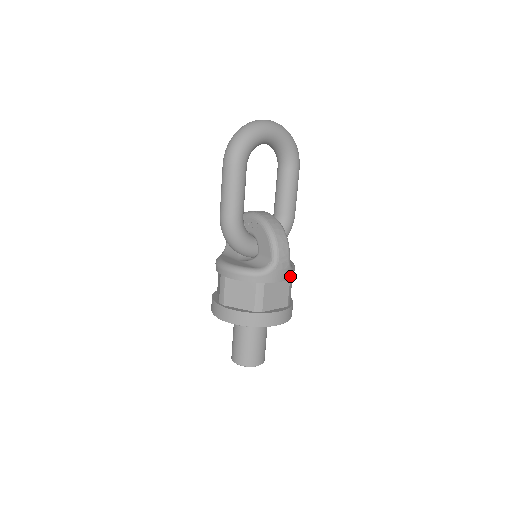
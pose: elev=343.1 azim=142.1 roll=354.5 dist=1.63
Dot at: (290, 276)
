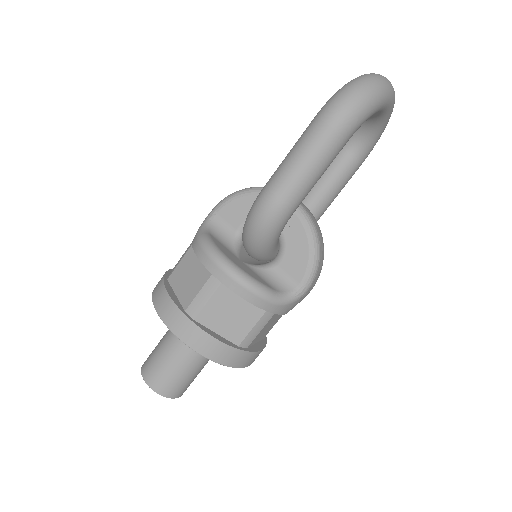
Dot at: occluded
